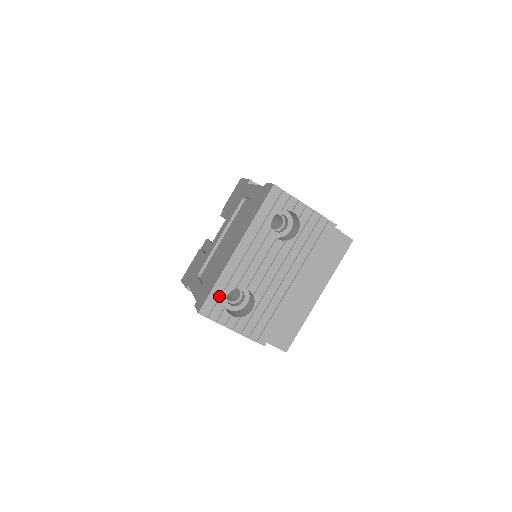
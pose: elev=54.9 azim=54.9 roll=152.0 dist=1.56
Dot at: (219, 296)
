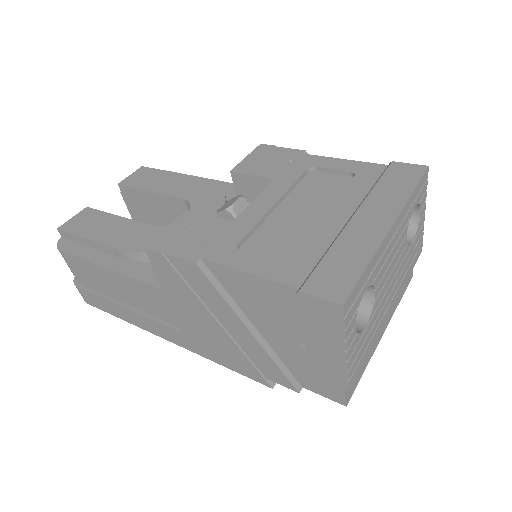
Dot at: (359, 288)
